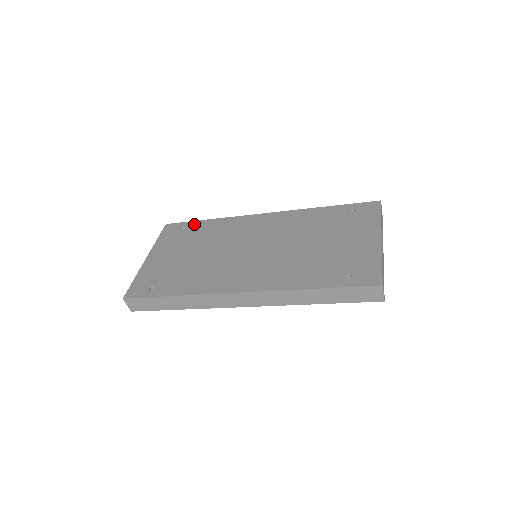
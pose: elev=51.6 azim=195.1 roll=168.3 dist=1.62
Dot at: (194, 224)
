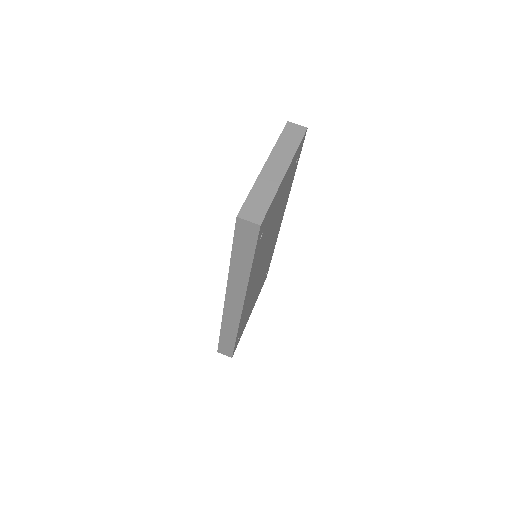
Dot at: occluded
